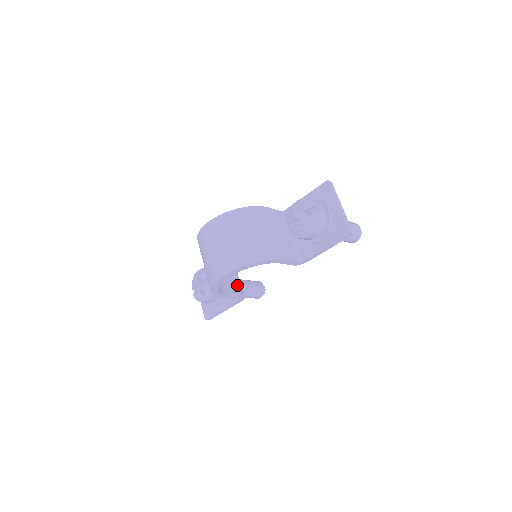
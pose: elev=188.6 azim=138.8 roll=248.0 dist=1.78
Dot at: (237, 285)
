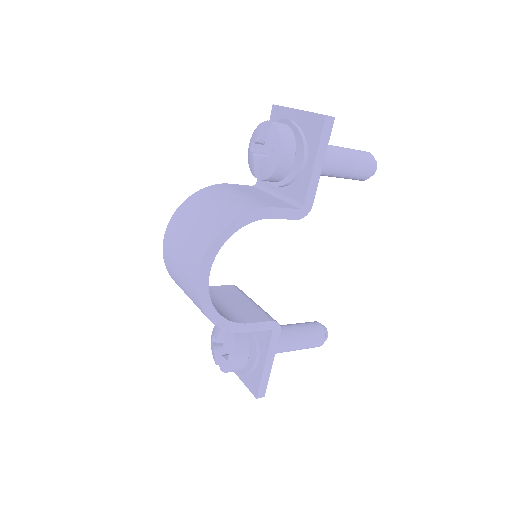
Dot at: (258, 312)
